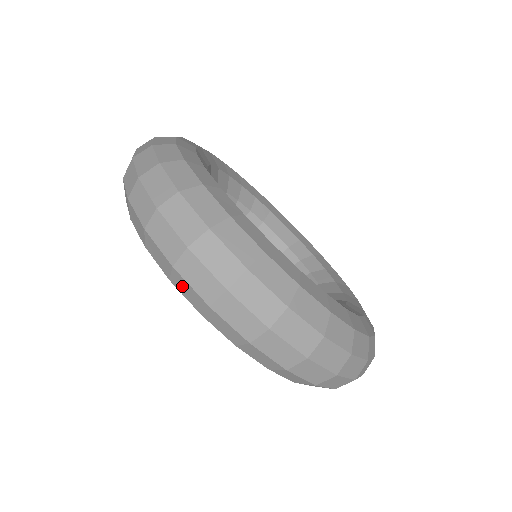
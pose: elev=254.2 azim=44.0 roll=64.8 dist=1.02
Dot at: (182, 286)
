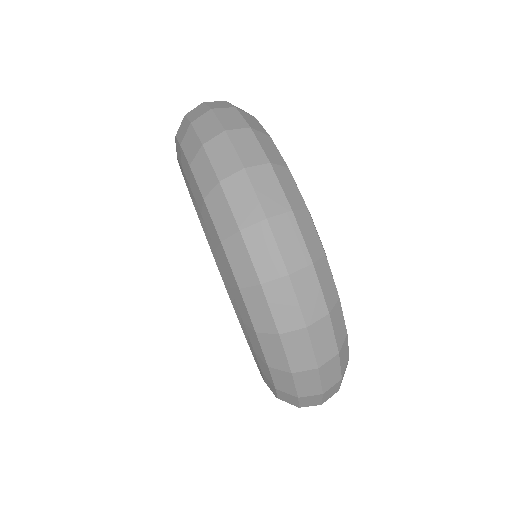
Dot at: (217, 206)
